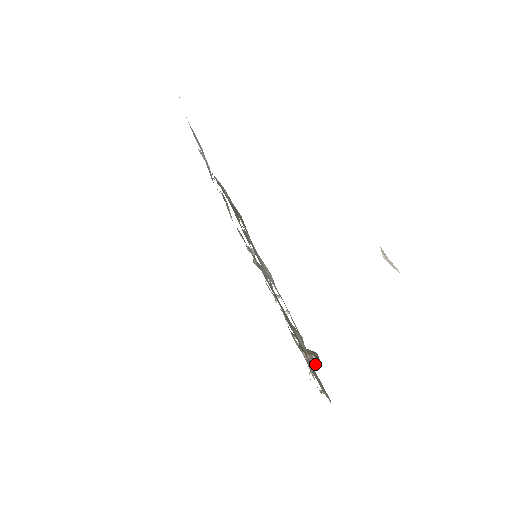
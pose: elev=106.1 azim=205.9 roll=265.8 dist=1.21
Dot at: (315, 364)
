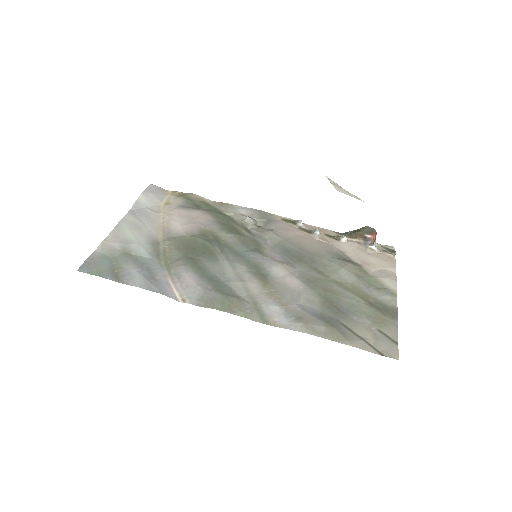
Dot at: (372, 239)
